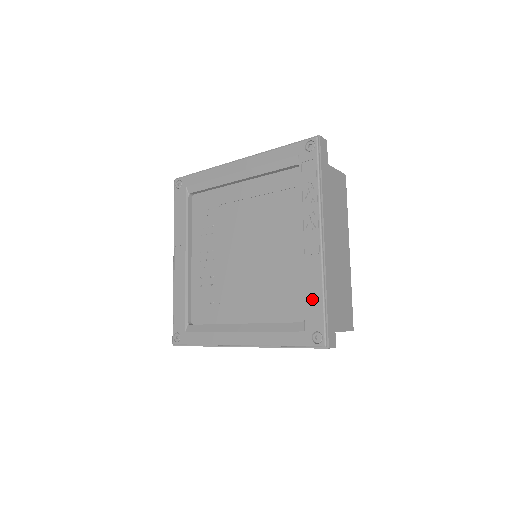
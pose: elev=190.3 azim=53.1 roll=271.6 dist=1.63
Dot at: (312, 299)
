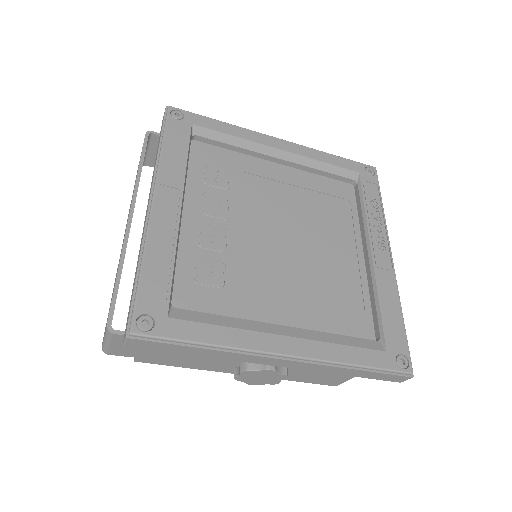
Dot at: (391, 315)
